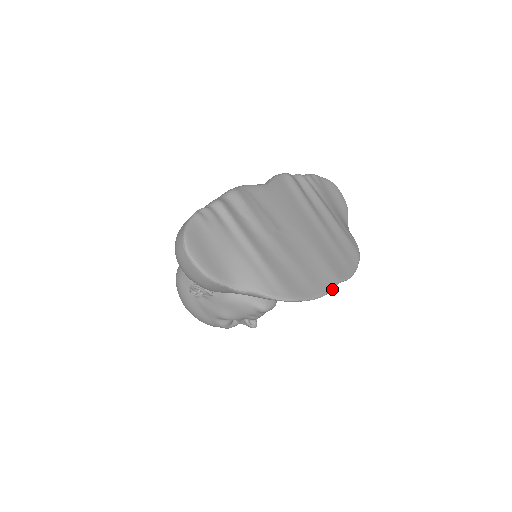
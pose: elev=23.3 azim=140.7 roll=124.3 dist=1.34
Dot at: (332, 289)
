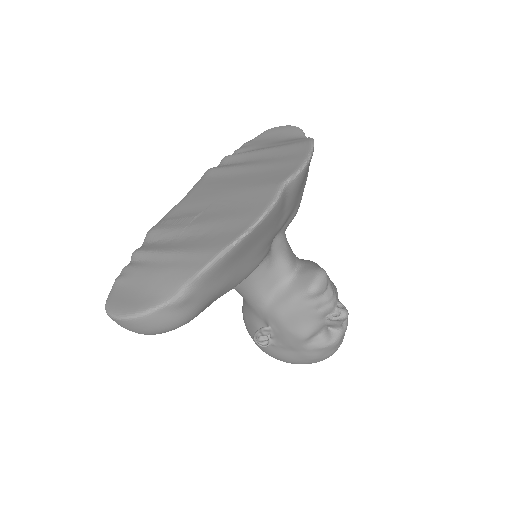
Dot at: (275, 198)
